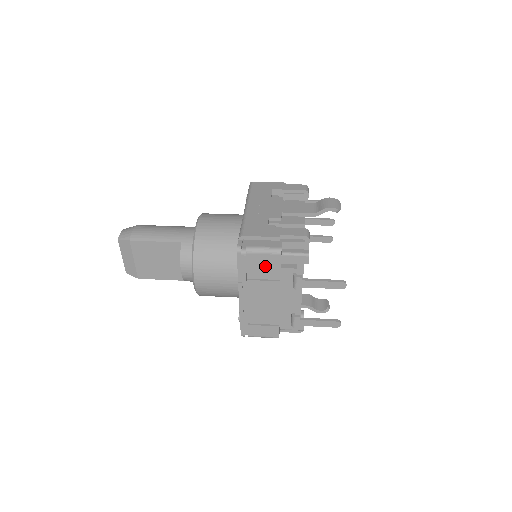
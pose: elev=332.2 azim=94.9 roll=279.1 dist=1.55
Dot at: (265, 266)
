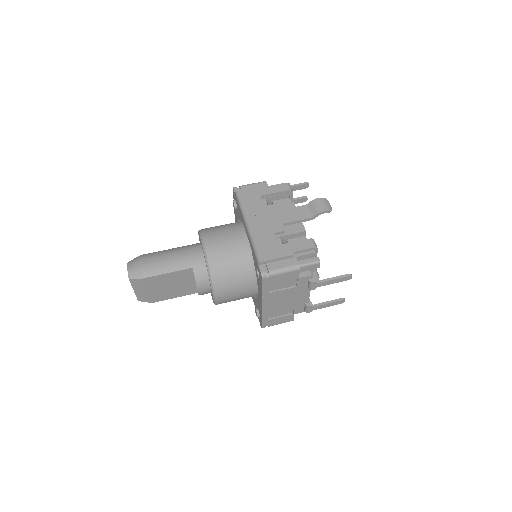
Dot at: (285, 280)
